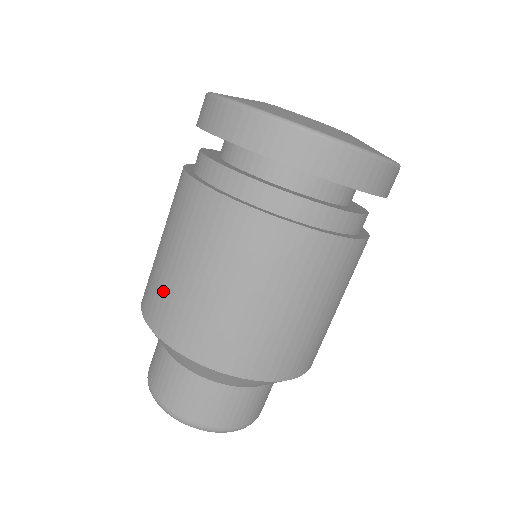
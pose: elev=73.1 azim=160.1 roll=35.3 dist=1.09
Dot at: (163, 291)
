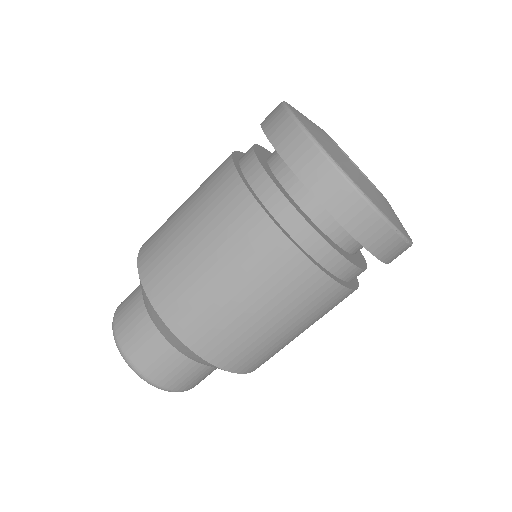
Dot at: (162, 240)
